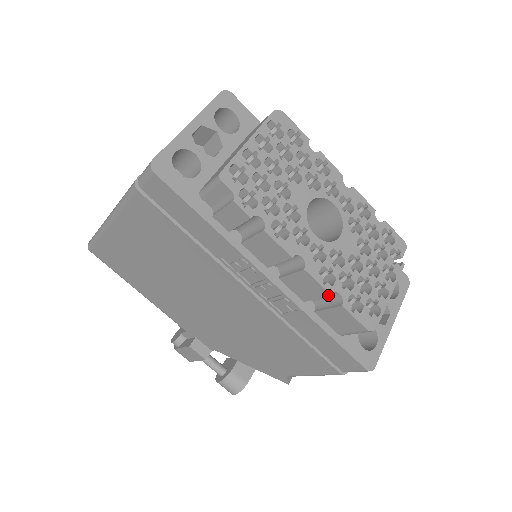
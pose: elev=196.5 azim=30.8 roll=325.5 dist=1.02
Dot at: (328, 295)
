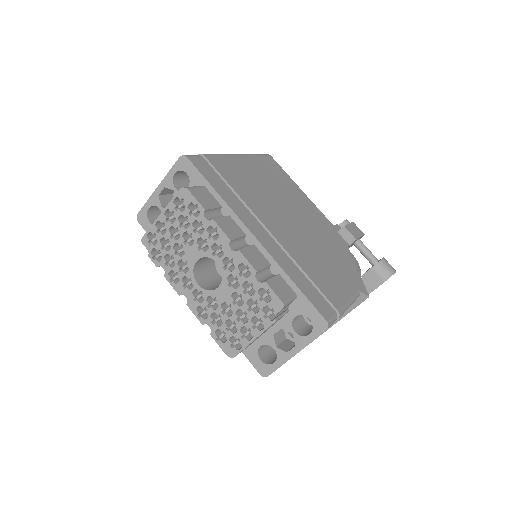
Dot at: occluded
